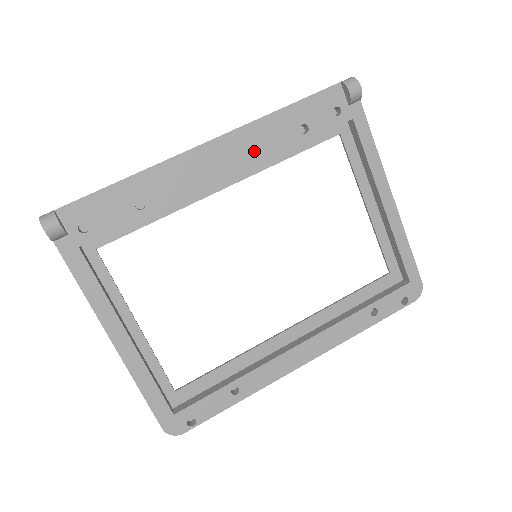
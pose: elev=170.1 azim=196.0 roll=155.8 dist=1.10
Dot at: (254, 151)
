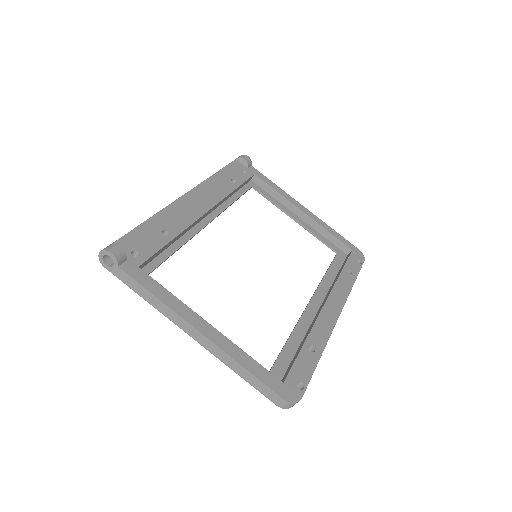
Dot at: (215, 195)
